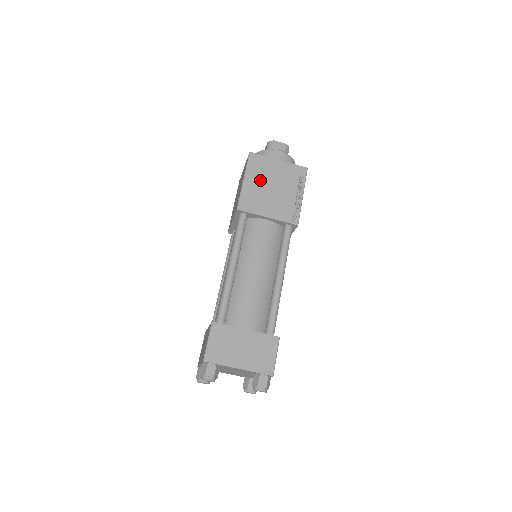
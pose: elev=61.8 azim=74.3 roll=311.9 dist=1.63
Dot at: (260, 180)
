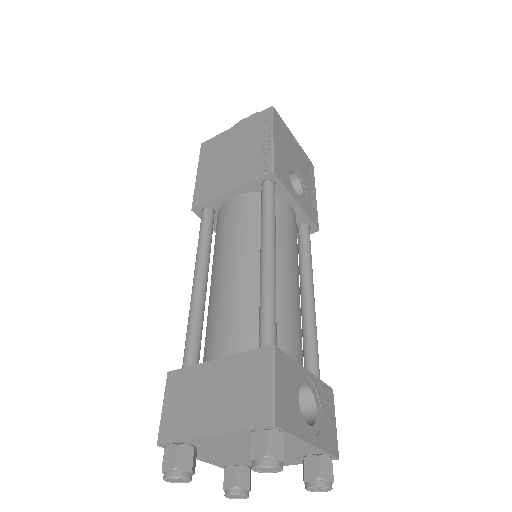
Dot at: (215, 161)
